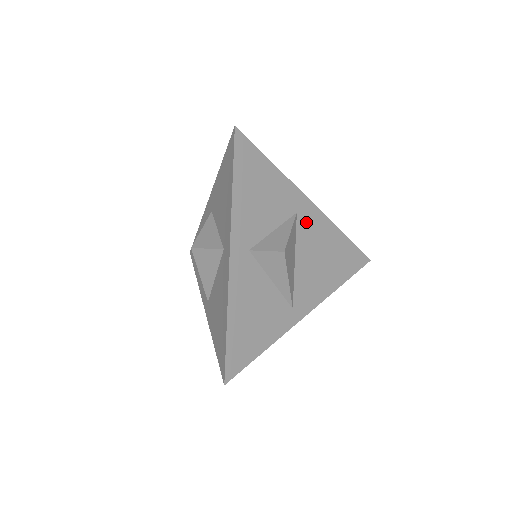
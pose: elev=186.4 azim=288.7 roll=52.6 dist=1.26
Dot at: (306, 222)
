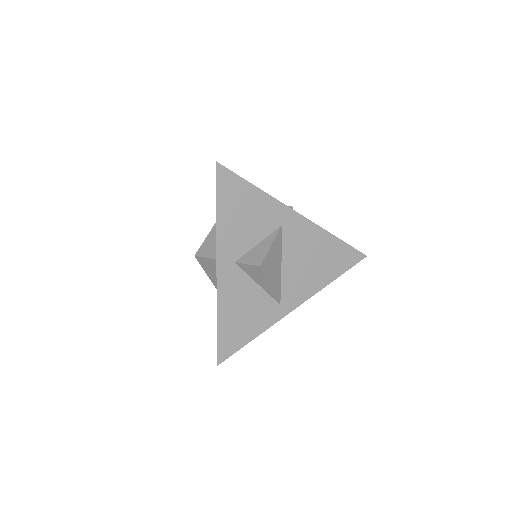
Dot at: (293, 231)
